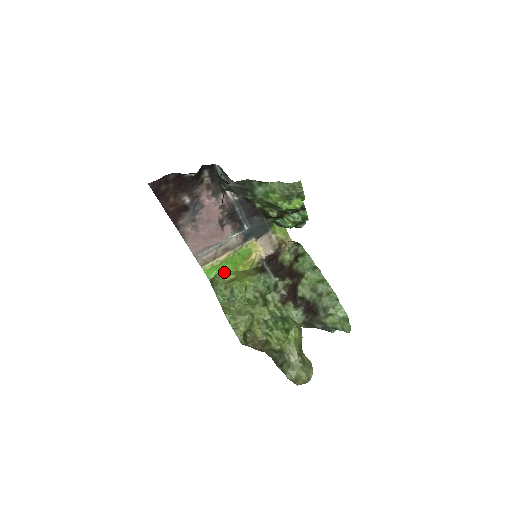
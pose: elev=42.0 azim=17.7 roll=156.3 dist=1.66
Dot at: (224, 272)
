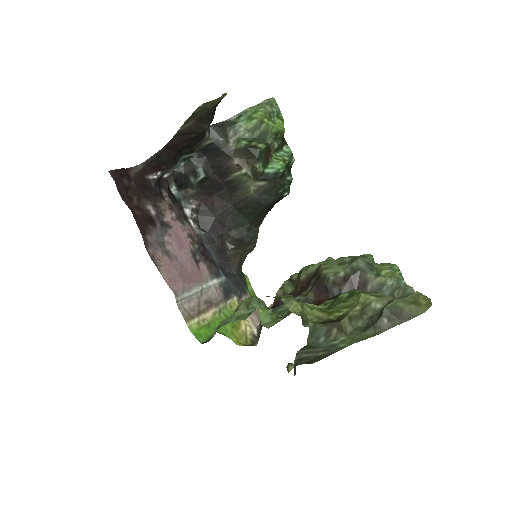
Dot at: occluded
